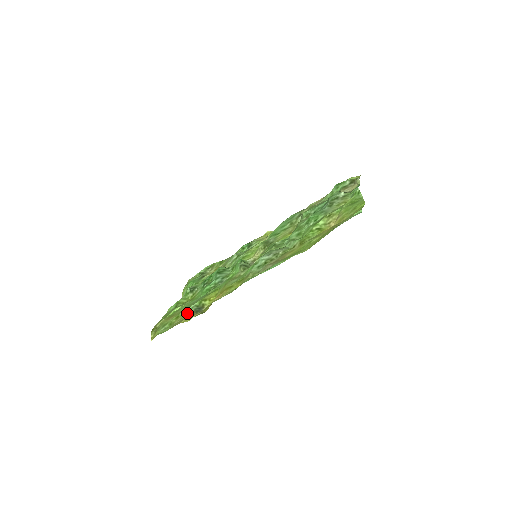
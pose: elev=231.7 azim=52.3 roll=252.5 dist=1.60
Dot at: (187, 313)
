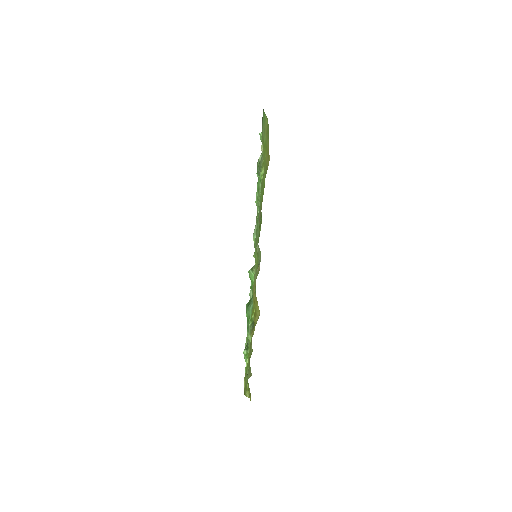
Dot at: (250, 337)
